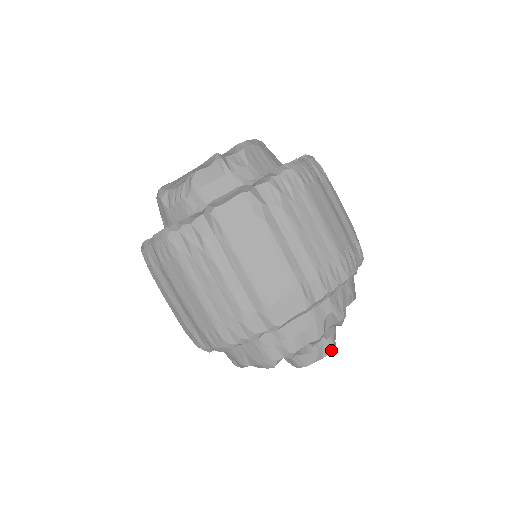
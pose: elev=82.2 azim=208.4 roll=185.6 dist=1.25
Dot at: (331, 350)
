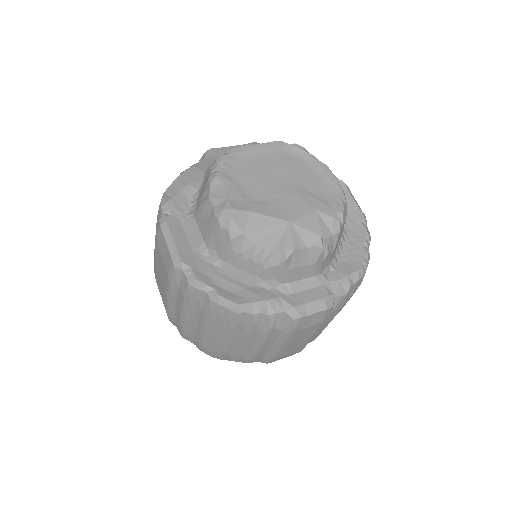
Dot at: occluded
